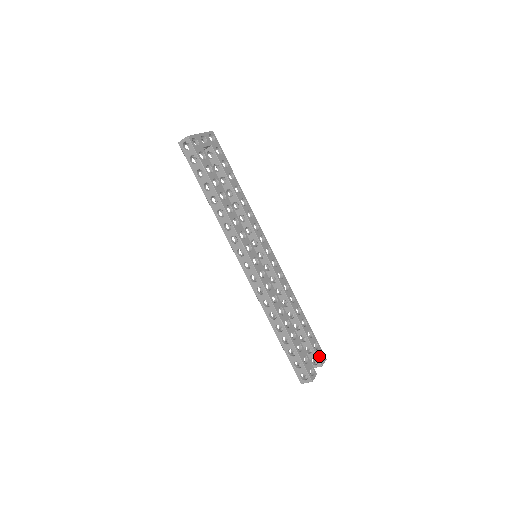
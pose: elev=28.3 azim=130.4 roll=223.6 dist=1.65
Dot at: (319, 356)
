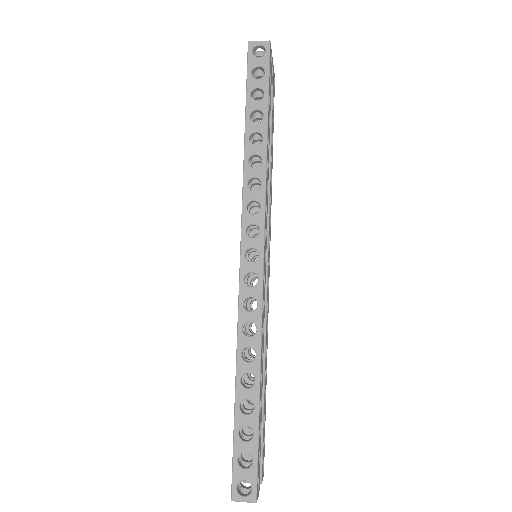
Dot at: occluded
